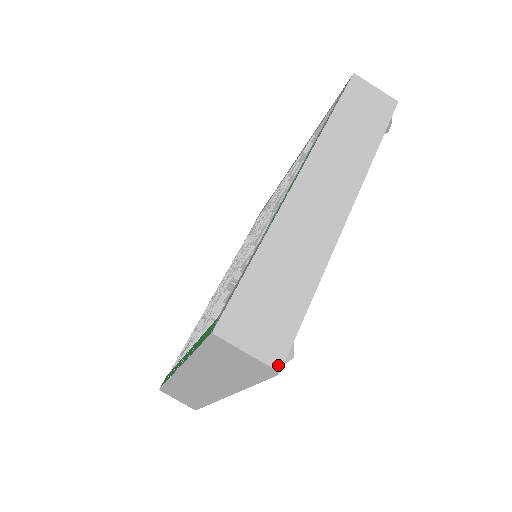
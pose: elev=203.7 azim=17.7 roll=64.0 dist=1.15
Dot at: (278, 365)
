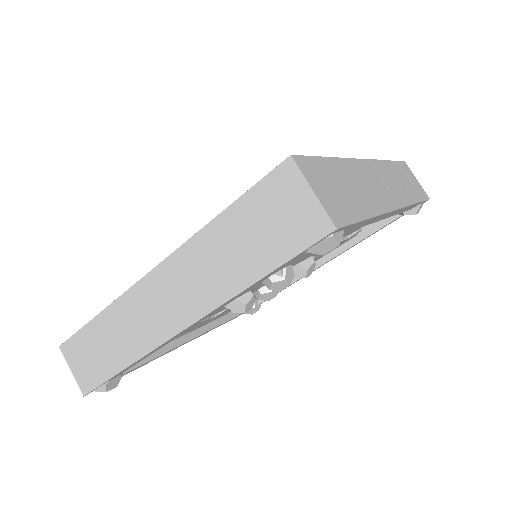
Dot at: (84, 392)
